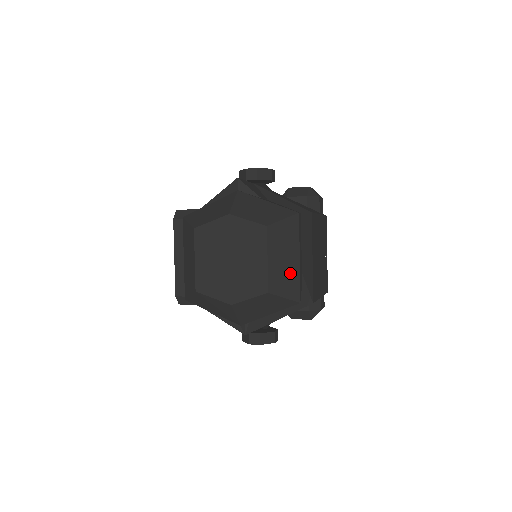
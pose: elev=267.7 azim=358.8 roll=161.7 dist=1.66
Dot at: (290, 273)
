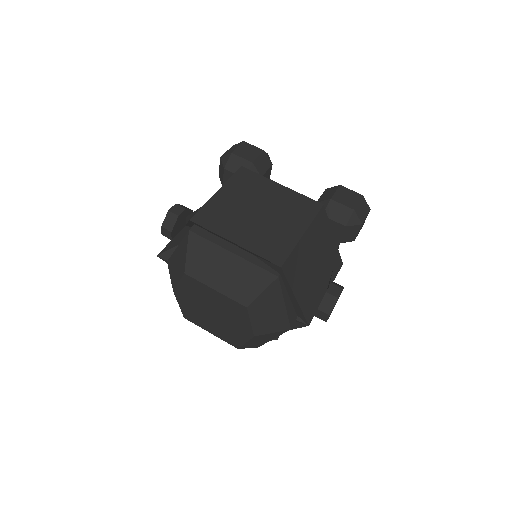
Dot at: (241, 272)
